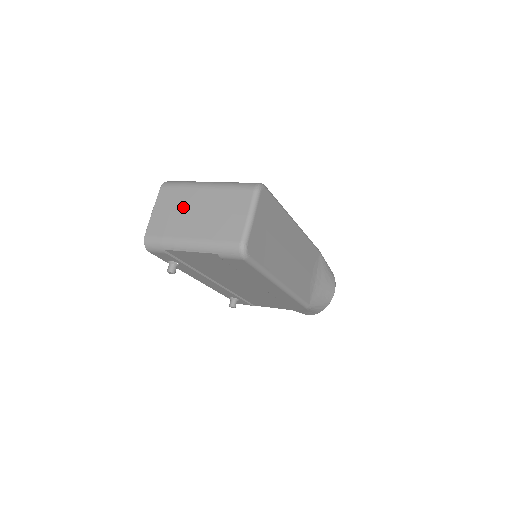
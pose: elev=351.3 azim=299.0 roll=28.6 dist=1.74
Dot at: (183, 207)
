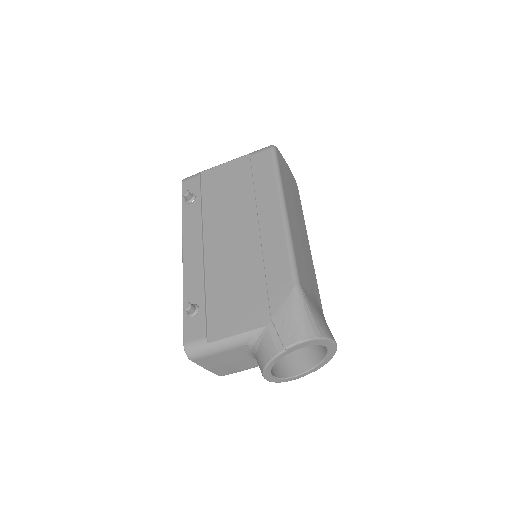
Dot at: occluded
